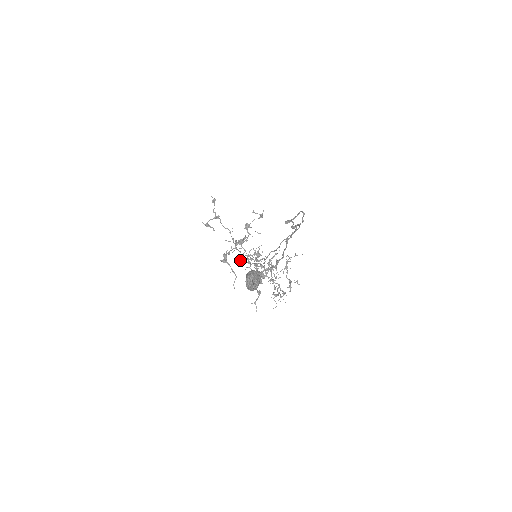
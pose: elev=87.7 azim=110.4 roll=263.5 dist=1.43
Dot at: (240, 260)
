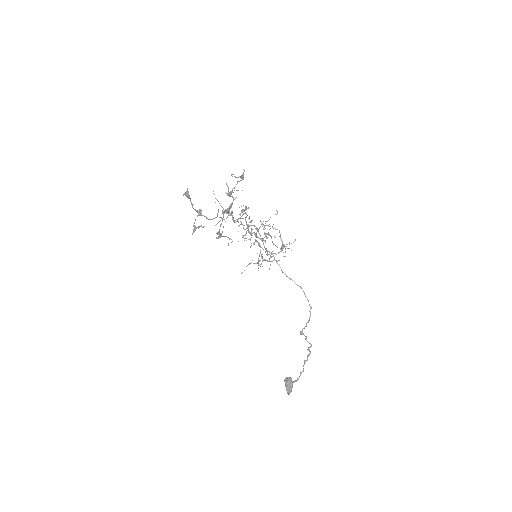
Dot at: occluded
